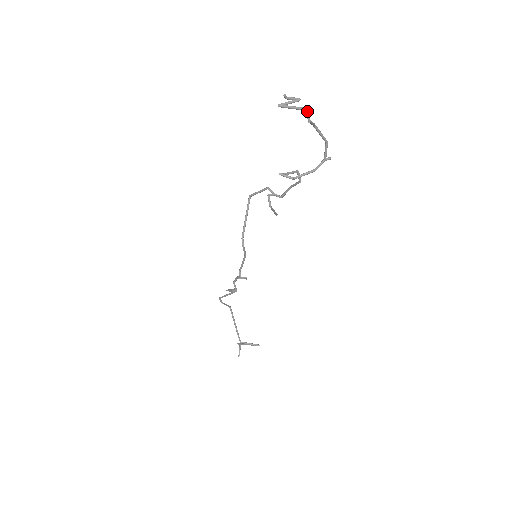
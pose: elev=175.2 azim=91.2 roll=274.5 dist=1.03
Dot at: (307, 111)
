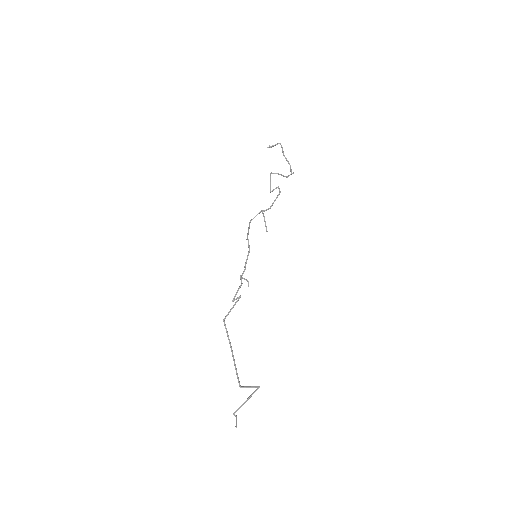
Dot at: (280, 143)
